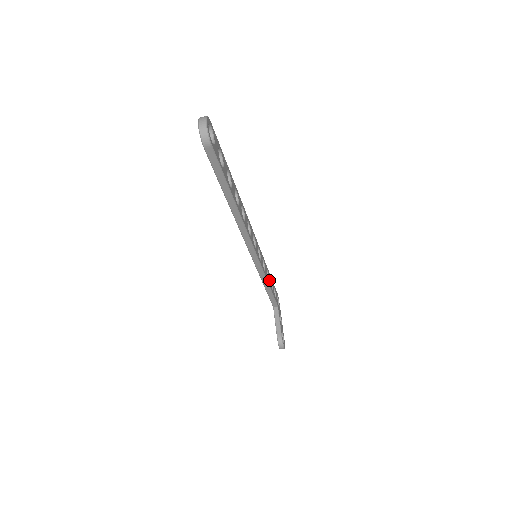
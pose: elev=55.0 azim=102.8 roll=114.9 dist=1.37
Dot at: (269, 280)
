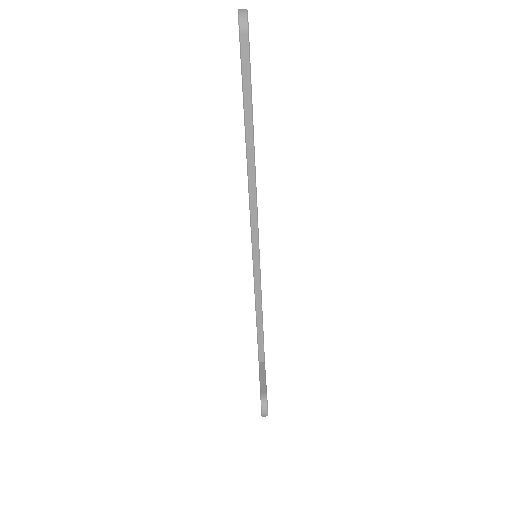
Dot at: occluded
